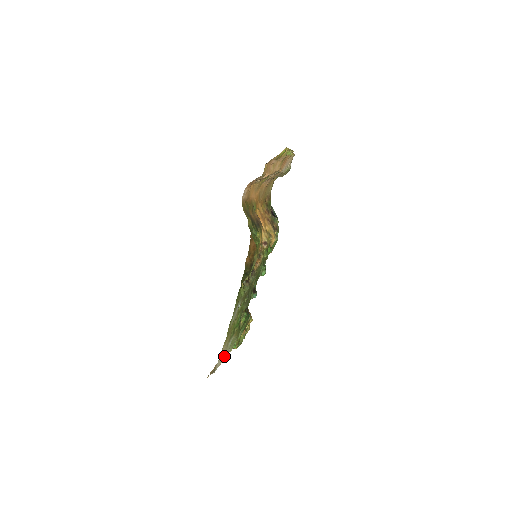
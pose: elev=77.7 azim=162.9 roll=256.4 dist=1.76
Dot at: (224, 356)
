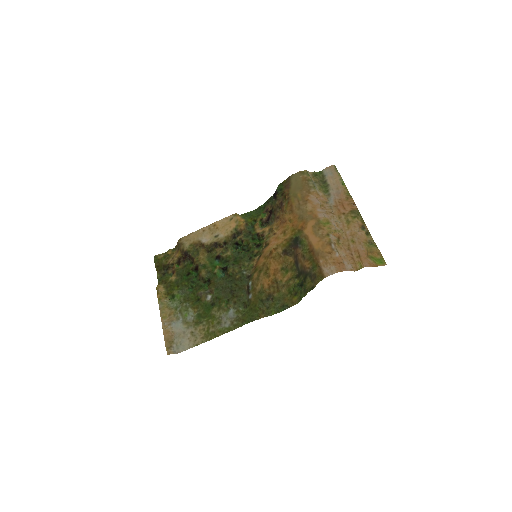
Dot at: (179, 327)
